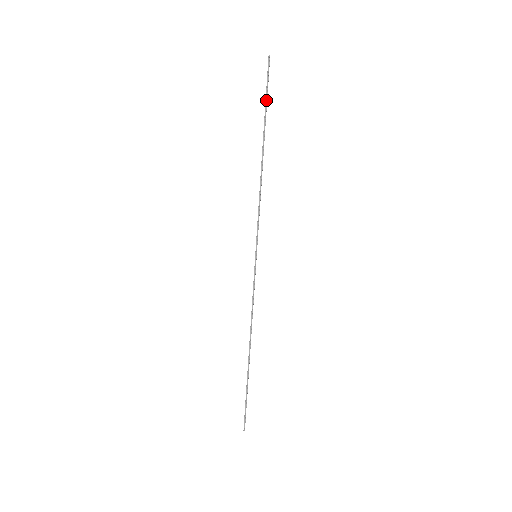
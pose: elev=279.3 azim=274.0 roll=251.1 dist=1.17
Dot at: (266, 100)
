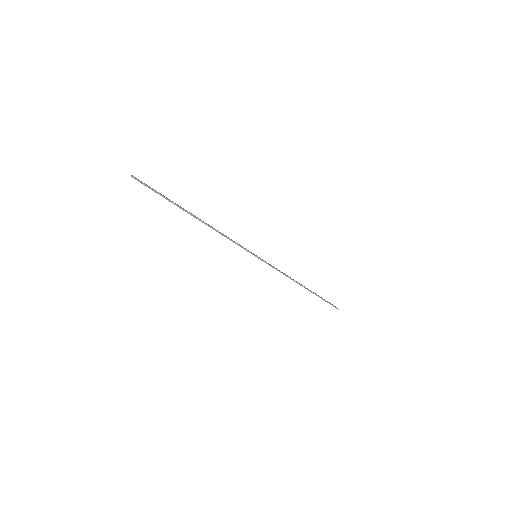
Dot at: (163, 197)
